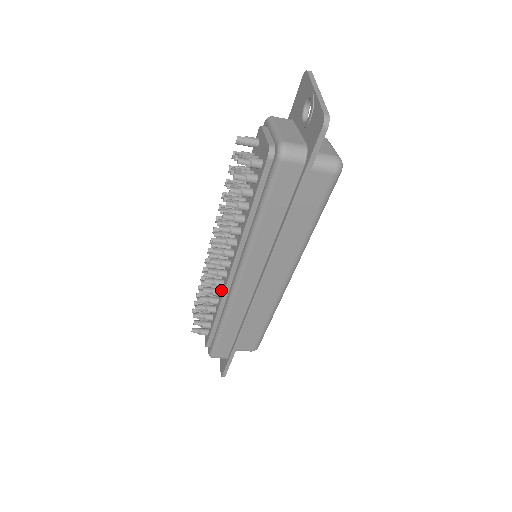
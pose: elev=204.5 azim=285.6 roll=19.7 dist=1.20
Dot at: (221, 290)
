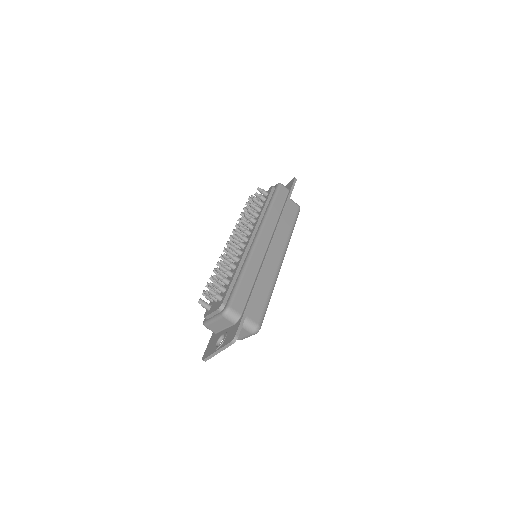
Dot at: (239, 258)
